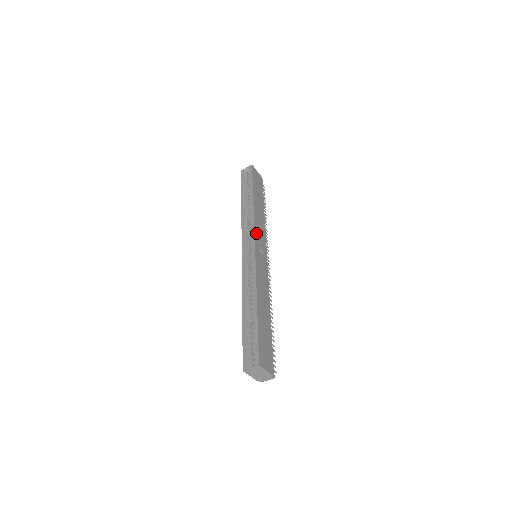
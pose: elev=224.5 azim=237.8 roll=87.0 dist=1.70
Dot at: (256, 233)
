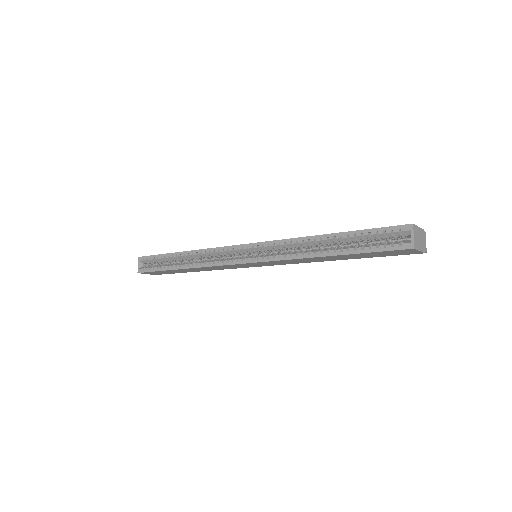
Dot at: (229, 247)
